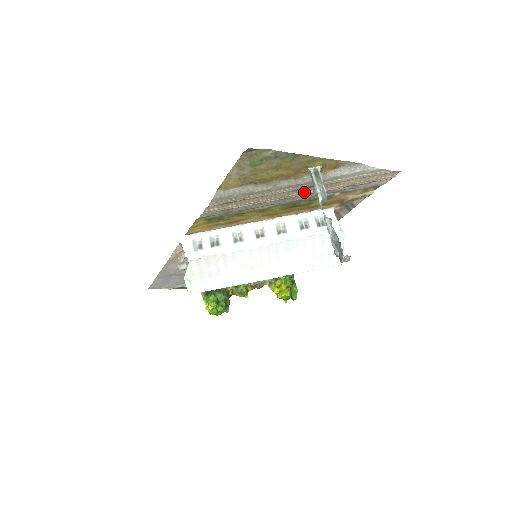
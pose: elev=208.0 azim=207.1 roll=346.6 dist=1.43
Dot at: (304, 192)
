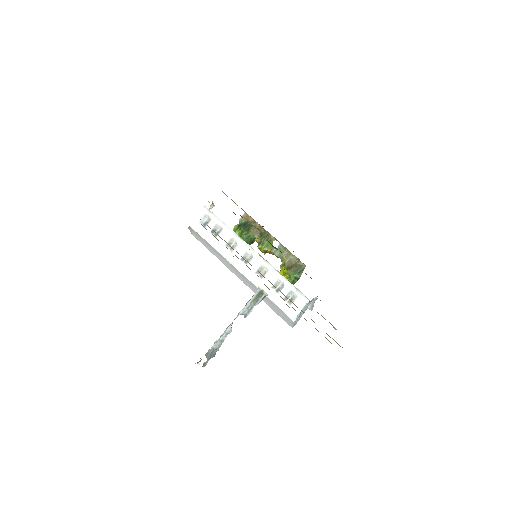
Dot at: occluded
